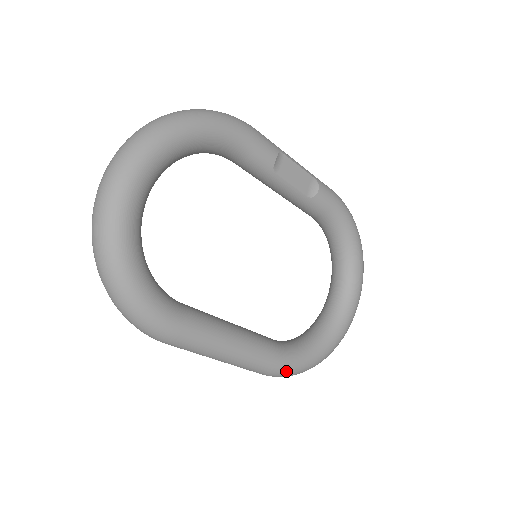
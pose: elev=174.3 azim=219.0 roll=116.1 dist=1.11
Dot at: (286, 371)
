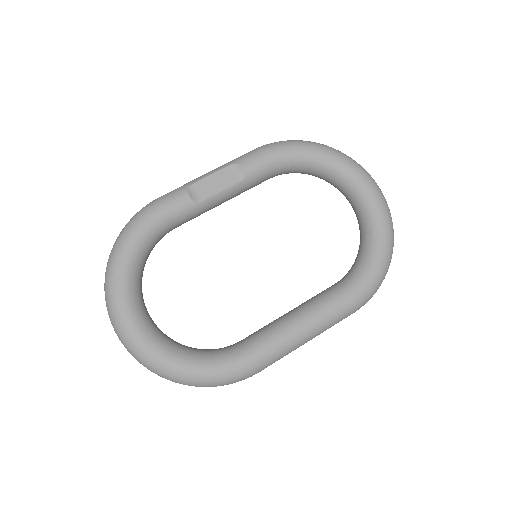
Dot at: (365, 295)
